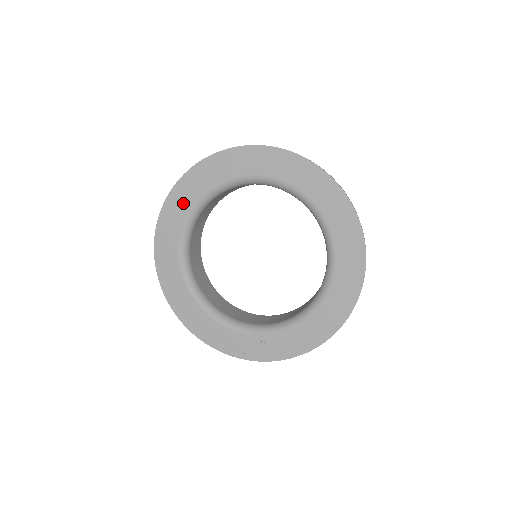
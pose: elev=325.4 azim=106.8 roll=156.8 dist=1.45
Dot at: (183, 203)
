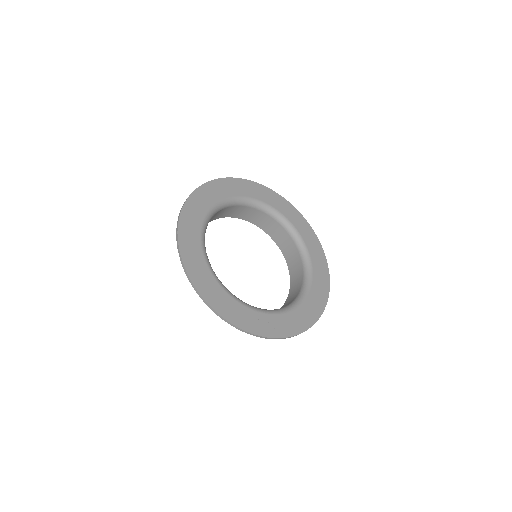
Dot at: (197, 212)
